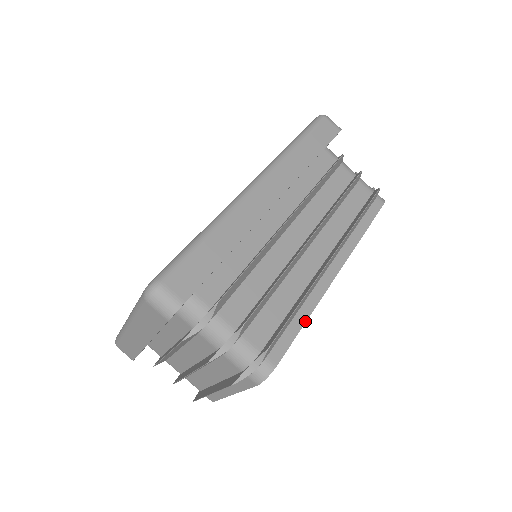
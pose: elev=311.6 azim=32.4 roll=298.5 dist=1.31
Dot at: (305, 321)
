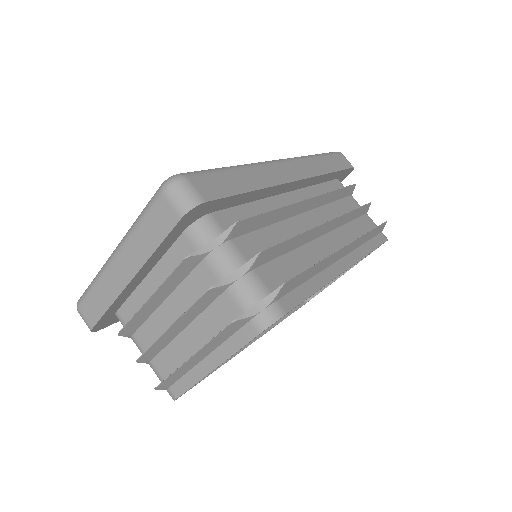
Dot at: (317, 290)
